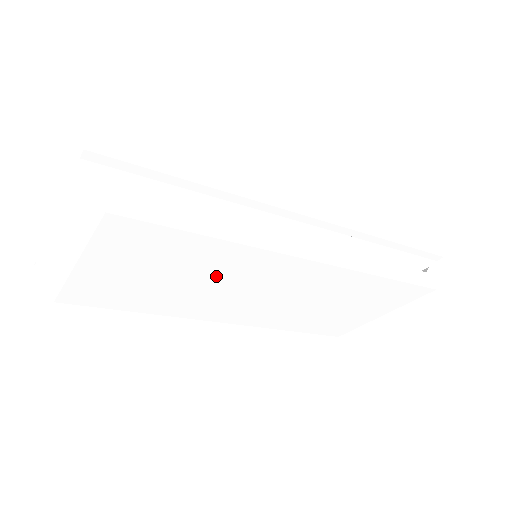
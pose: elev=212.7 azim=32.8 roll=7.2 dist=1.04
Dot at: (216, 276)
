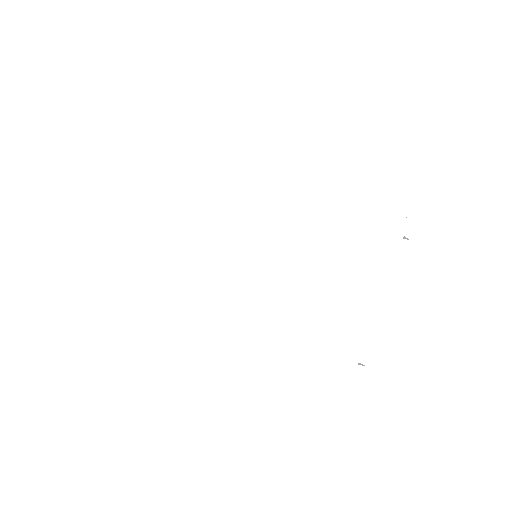
Dot at: (212, 225)
